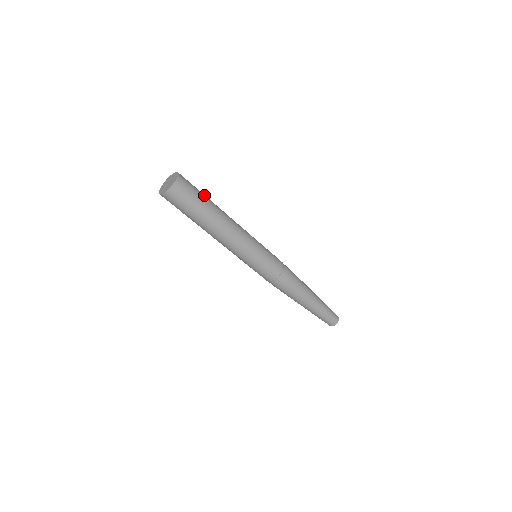
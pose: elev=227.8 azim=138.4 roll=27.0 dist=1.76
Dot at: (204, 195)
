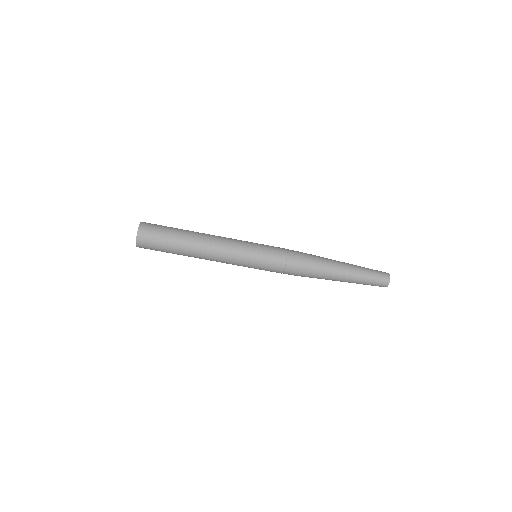
Dot at: occluded
